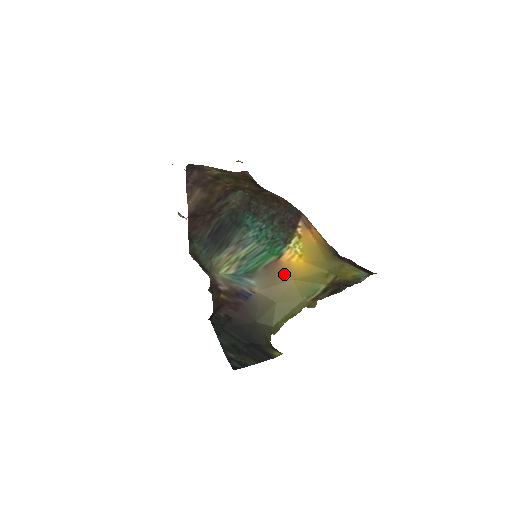
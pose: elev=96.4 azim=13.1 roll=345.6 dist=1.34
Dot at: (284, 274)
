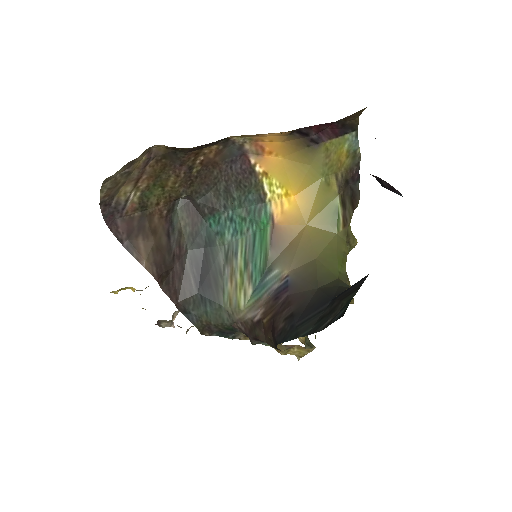
Dot at: (293, 230)
